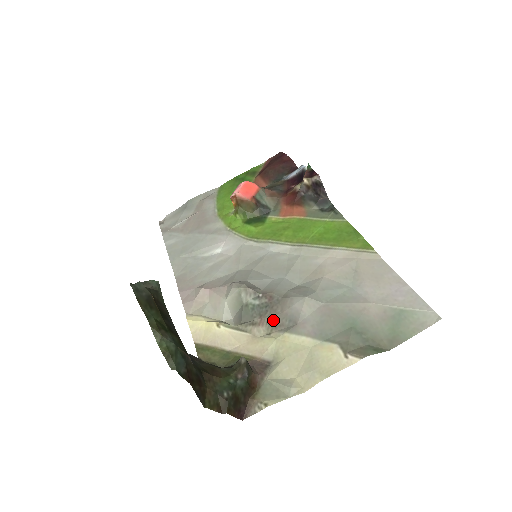
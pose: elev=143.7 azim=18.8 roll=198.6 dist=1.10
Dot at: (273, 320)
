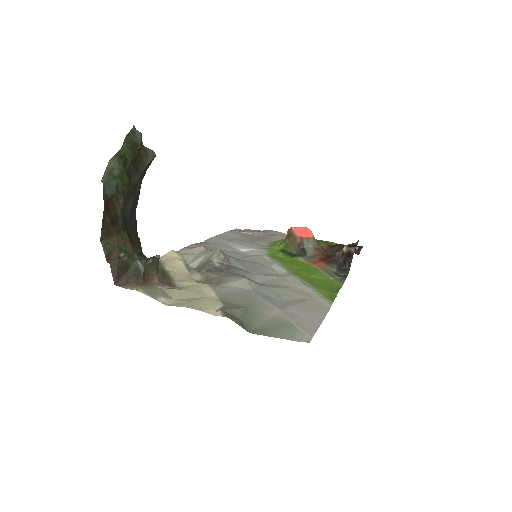
Dot at: (212, 276)
